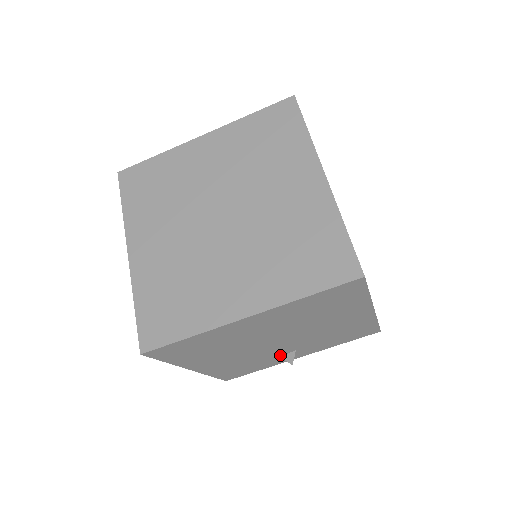
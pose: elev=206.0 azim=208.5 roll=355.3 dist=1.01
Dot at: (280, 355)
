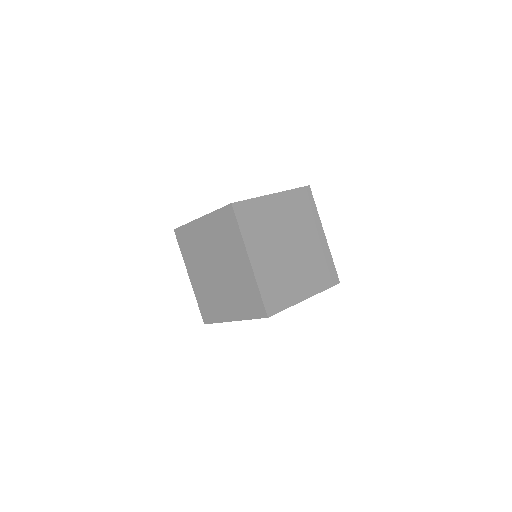
Dot at: occluded
